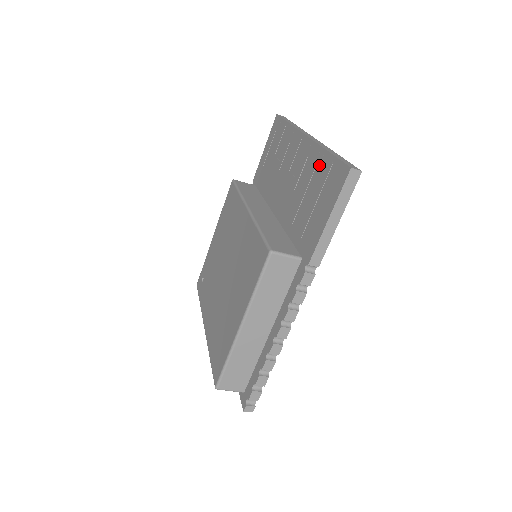
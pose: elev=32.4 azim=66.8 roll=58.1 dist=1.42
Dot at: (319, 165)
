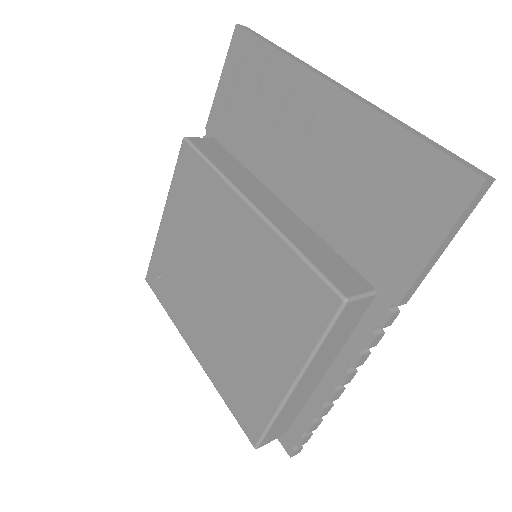
Dot at: (390, 151)
